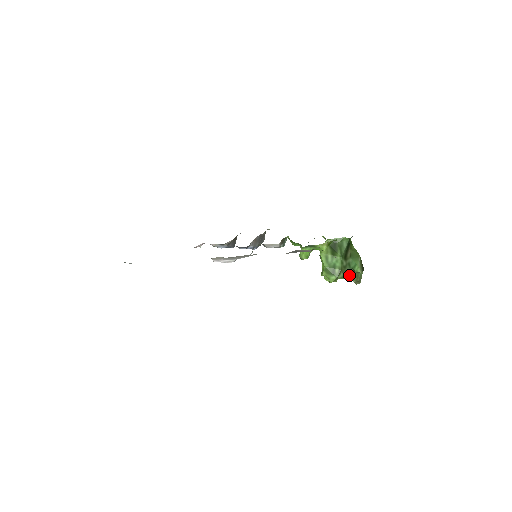
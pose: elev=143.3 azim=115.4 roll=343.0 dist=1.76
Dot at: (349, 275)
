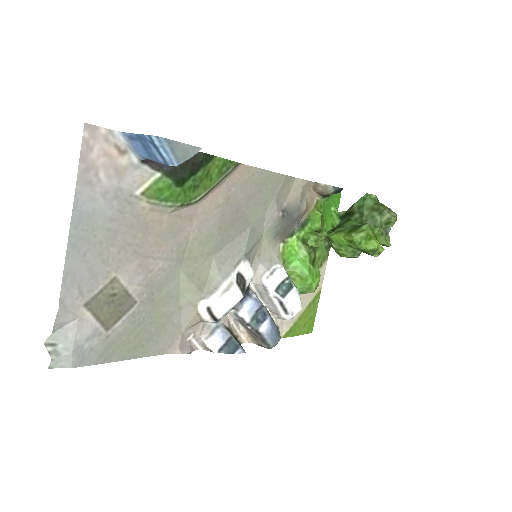
Dot at: (374, 215)
